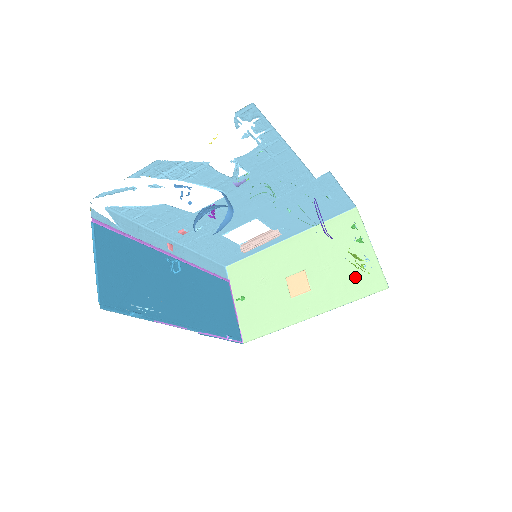
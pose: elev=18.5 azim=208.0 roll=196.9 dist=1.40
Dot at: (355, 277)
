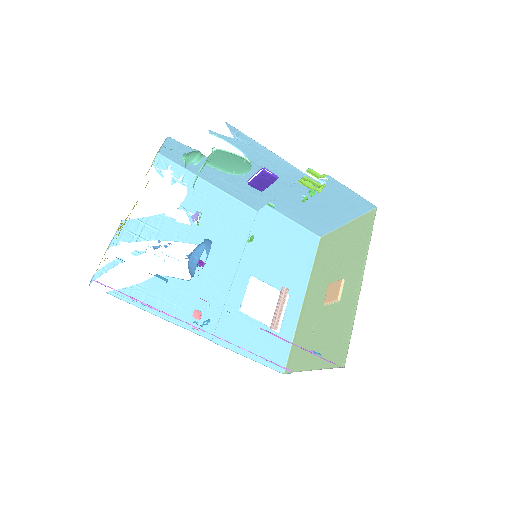
Dot at: (357, 237)
